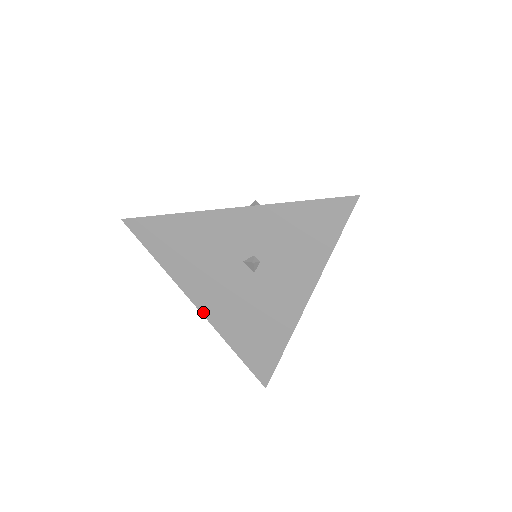
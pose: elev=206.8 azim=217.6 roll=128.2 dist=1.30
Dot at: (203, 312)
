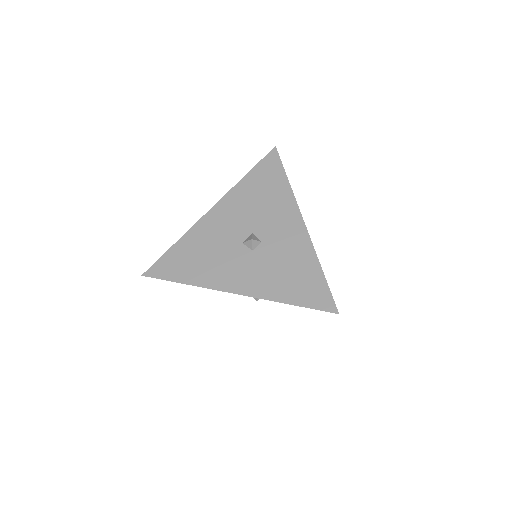
Dot at: occluded
